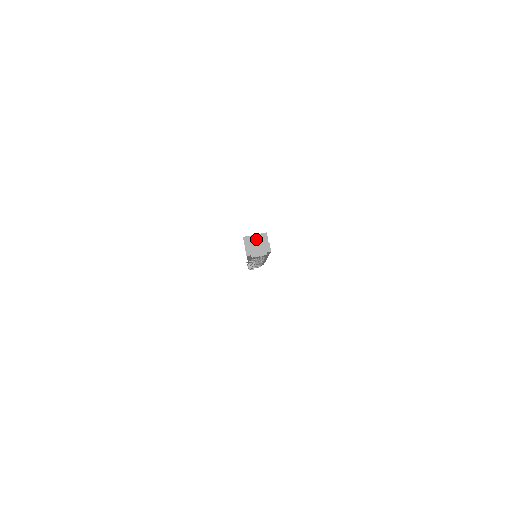
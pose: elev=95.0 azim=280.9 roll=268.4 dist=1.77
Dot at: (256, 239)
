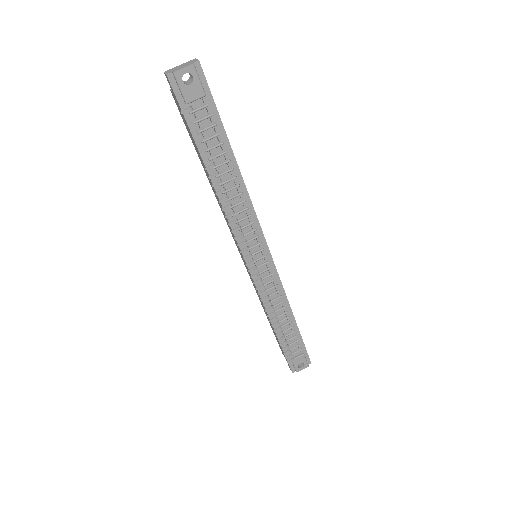
Dot at: occluded
